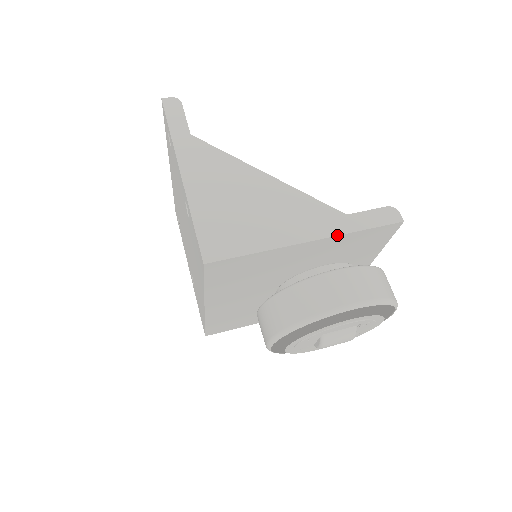
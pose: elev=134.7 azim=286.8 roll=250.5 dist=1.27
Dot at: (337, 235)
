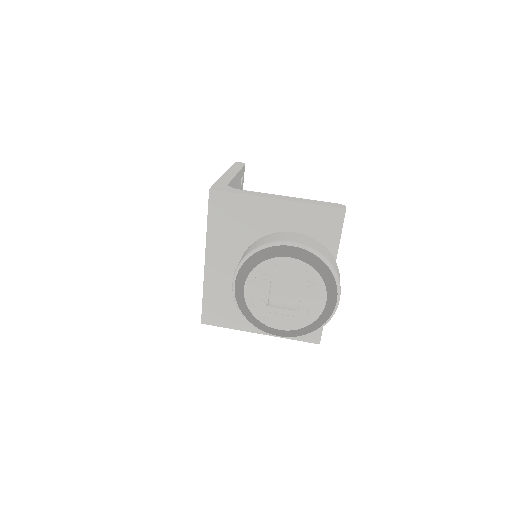
Dot at: (297, 201)
